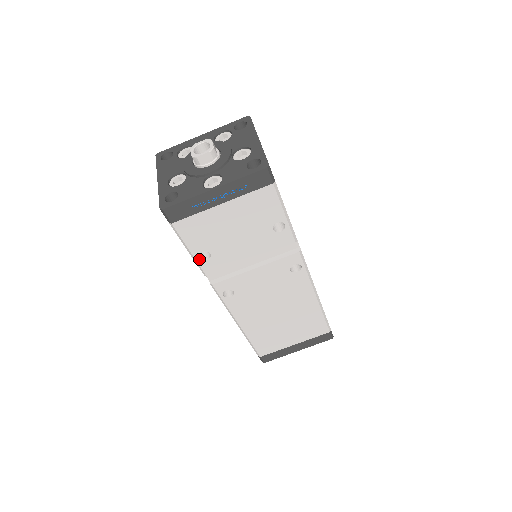
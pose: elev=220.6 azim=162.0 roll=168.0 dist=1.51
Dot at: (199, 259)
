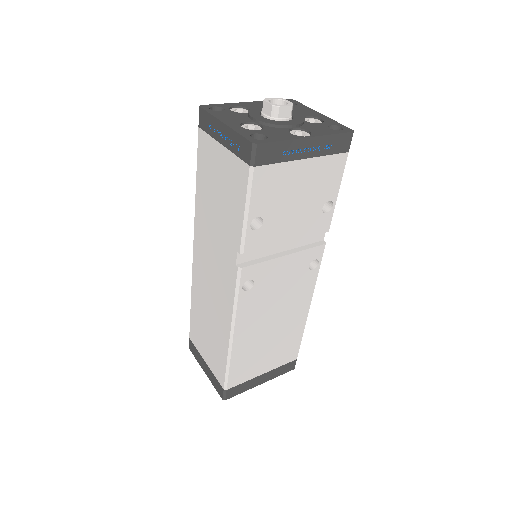
Dot at: (250, 227)
